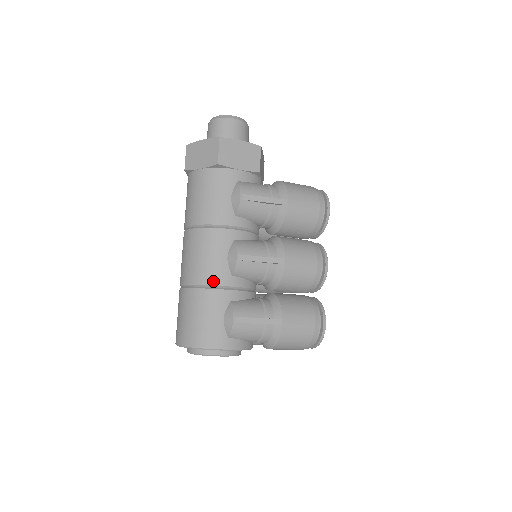
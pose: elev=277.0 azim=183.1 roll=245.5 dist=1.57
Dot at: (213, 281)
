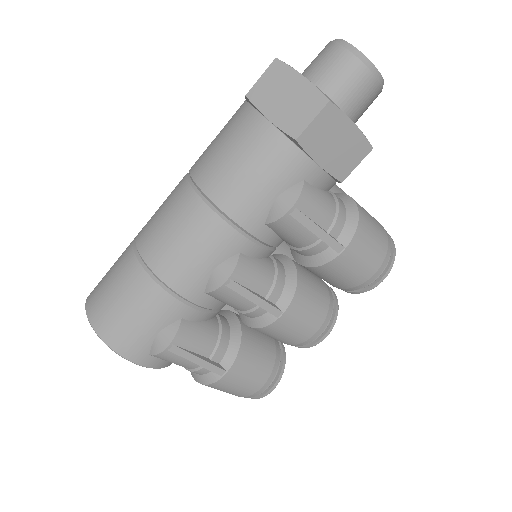
Dot at: (176, 285)
